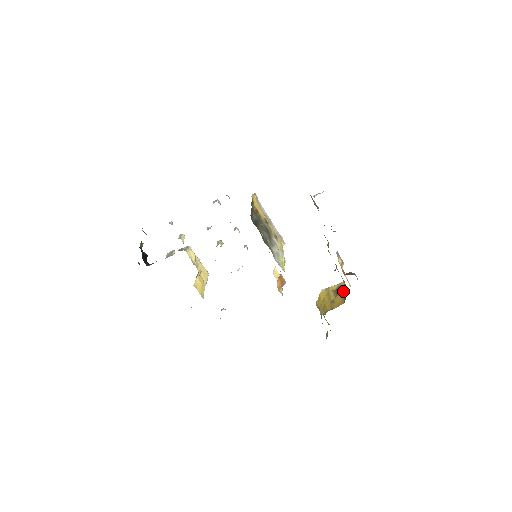
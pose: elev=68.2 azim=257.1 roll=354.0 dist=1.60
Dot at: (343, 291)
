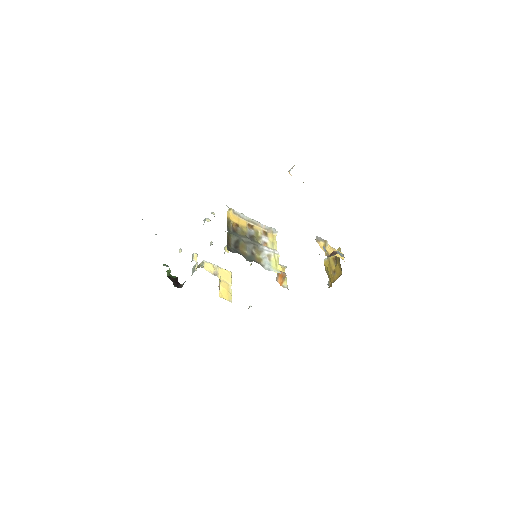
Dot at: (339, 261)
